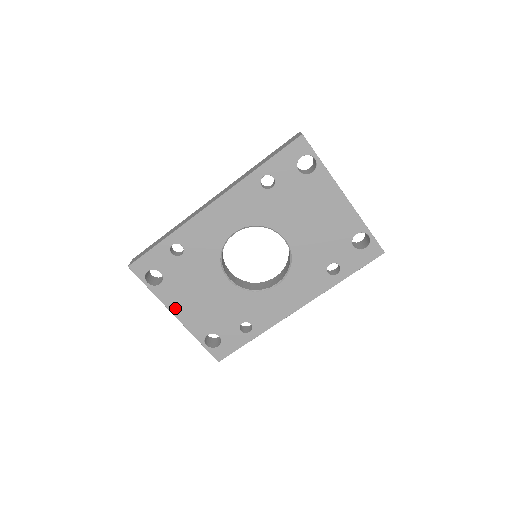
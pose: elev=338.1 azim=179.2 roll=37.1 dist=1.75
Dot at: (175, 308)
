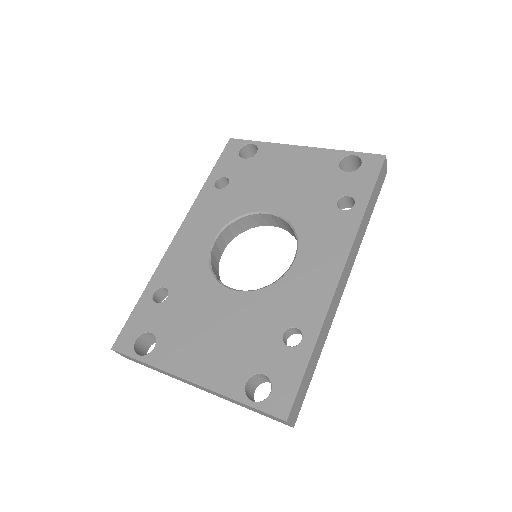
Dot at: (184, 368)
